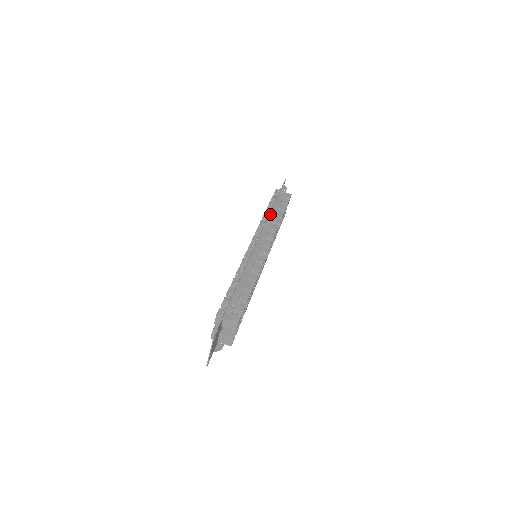
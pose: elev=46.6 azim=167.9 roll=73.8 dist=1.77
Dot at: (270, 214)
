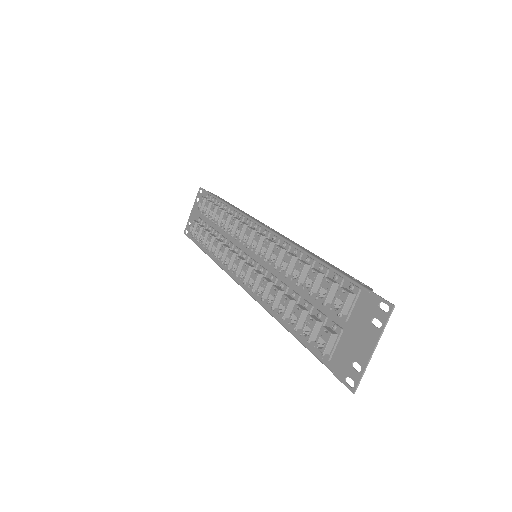
Dot at: (237, 209)
